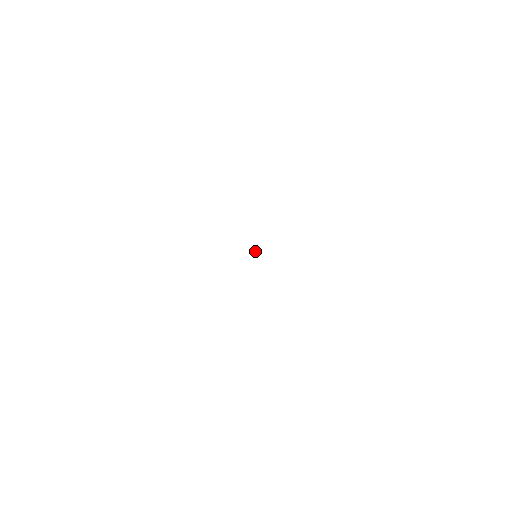
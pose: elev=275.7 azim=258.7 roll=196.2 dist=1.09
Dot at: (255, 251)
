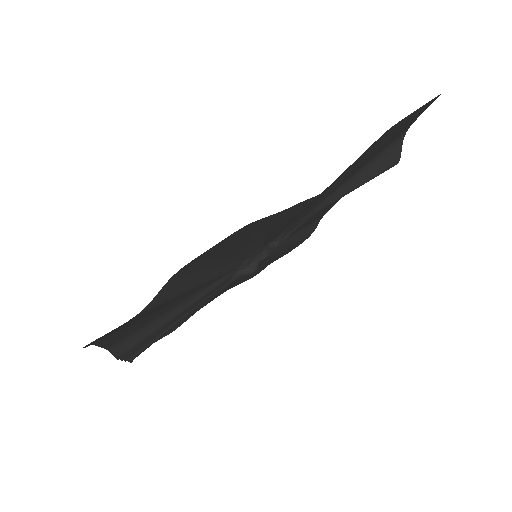
Dot at: occluded
